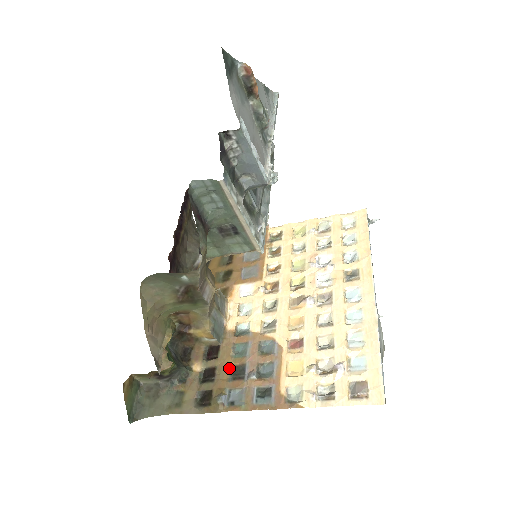
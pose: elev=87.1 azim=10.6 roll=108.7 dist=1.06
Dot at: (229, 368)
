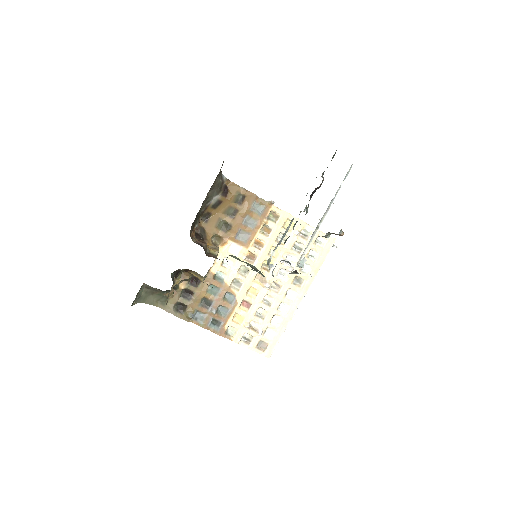
Dot at: (202, 298)
